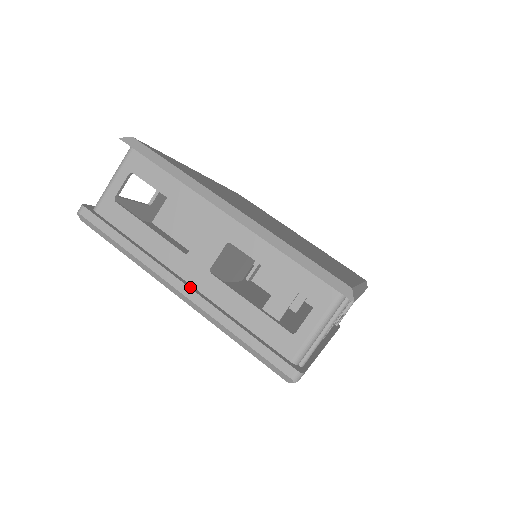
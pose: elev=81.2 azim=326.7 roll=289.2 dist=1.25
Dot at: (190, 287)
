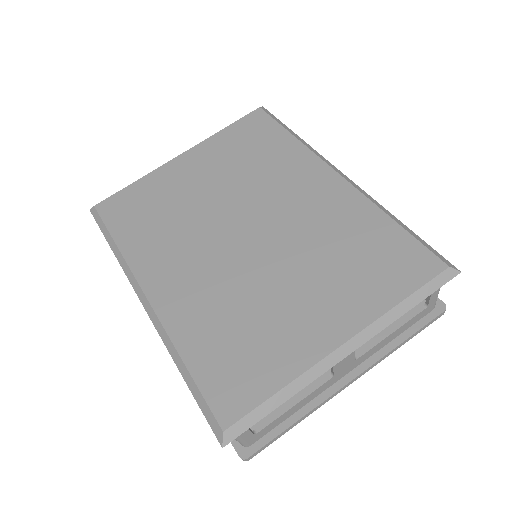
Dot at: (356, 375)
